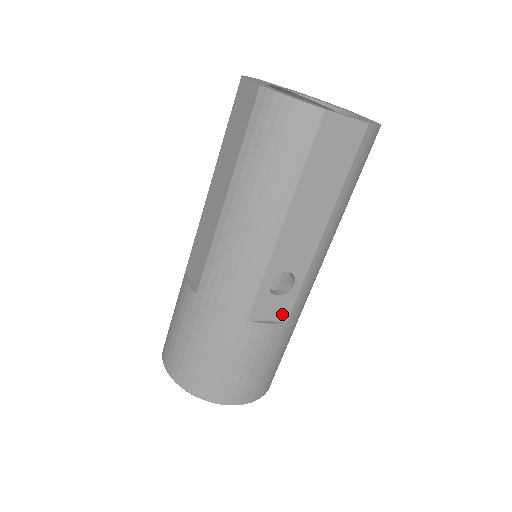
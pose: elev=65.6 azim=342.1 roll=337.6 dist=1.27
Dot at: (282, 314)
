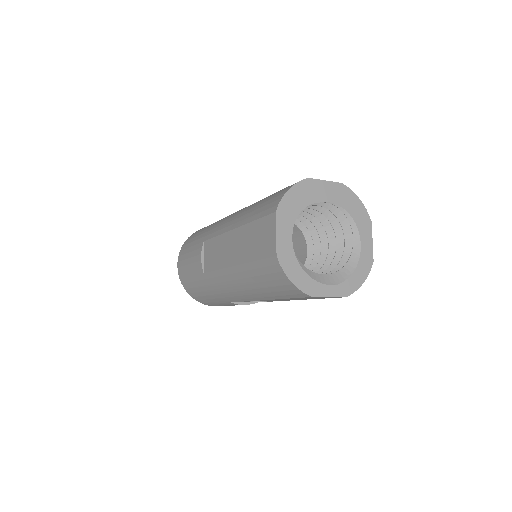
Dot at: occluded
